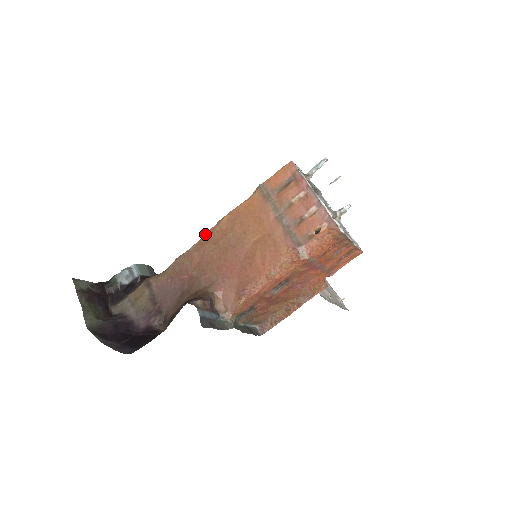
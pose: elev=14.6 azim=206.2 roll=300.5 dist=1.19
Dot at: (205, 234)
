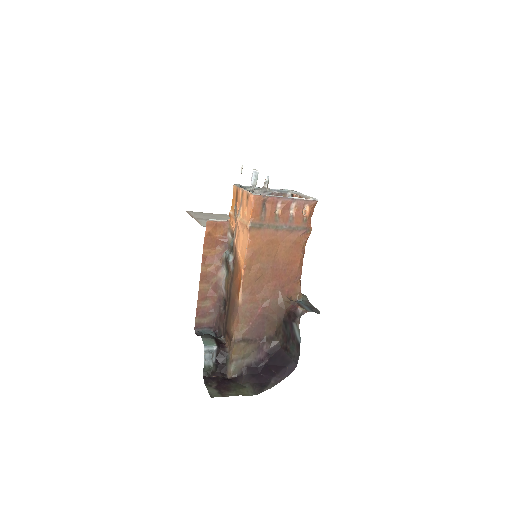
Dot at: (243, 282)
